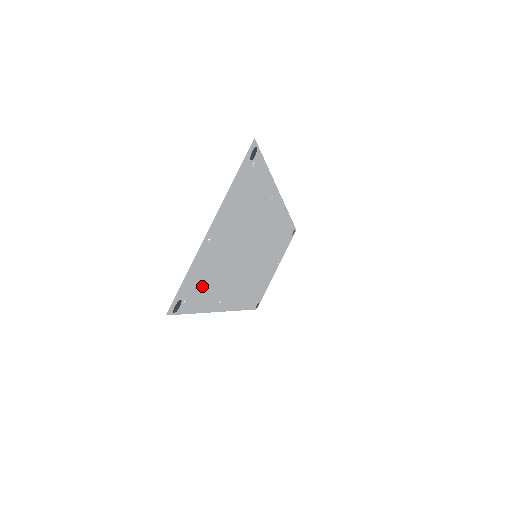
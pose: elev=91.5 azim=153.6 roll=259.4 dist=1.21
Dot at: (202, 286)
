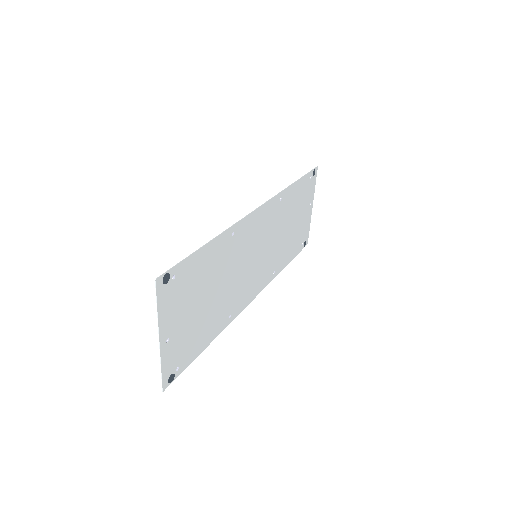
Dot at: (191, 345)
